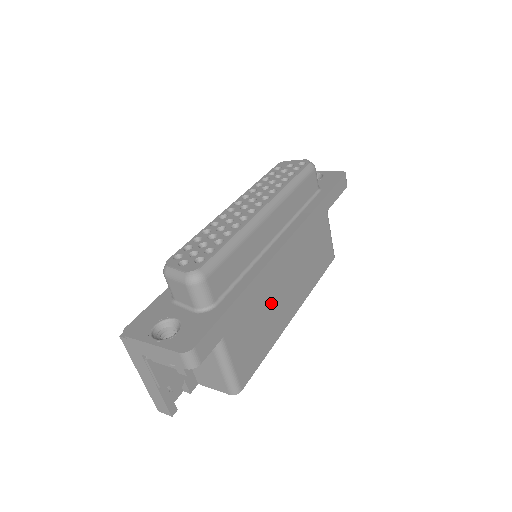
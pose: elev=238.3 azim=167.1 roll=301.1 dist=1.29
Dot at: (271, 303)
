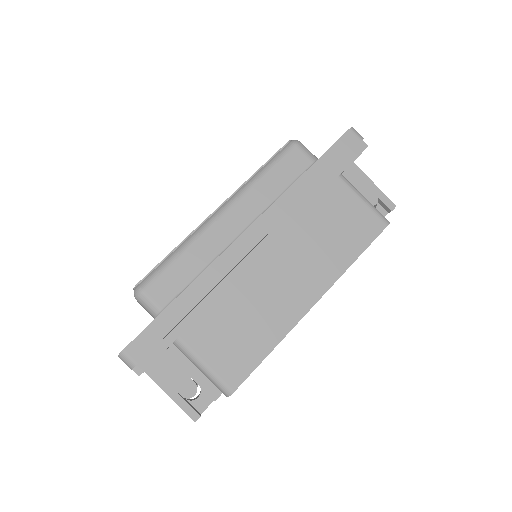
Dot at: (257, 298)
